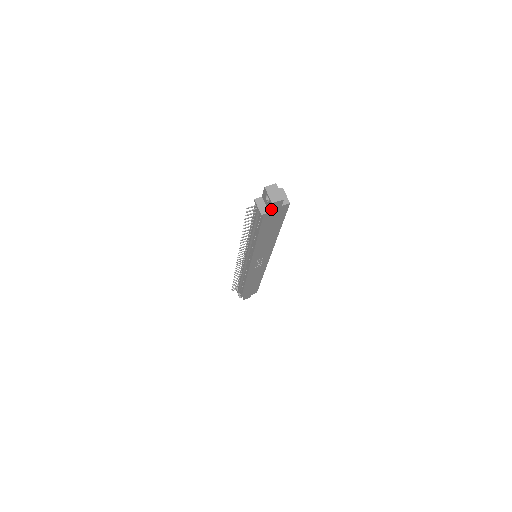
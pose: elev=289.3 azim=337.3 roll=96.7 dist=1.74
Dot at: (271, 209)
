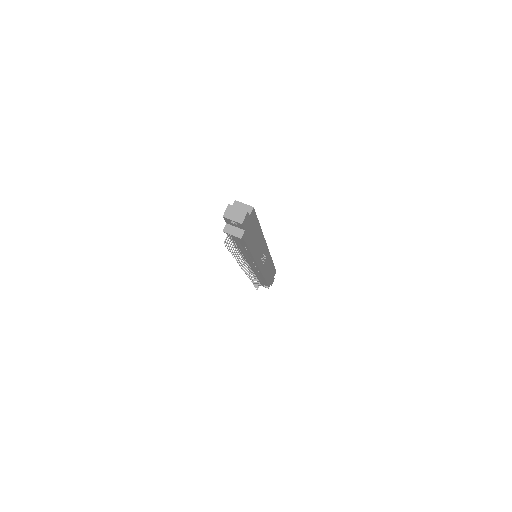
Dot at: (244, 227)
